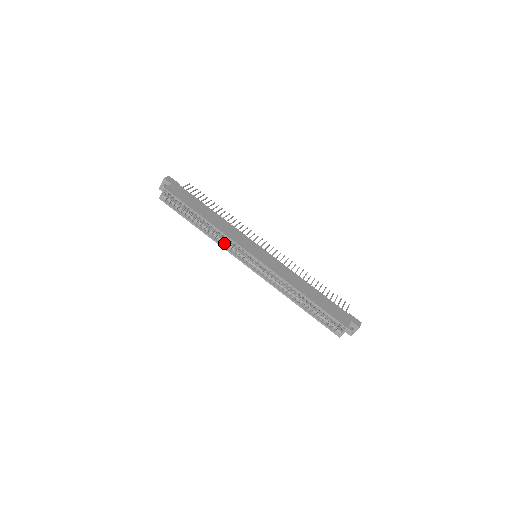
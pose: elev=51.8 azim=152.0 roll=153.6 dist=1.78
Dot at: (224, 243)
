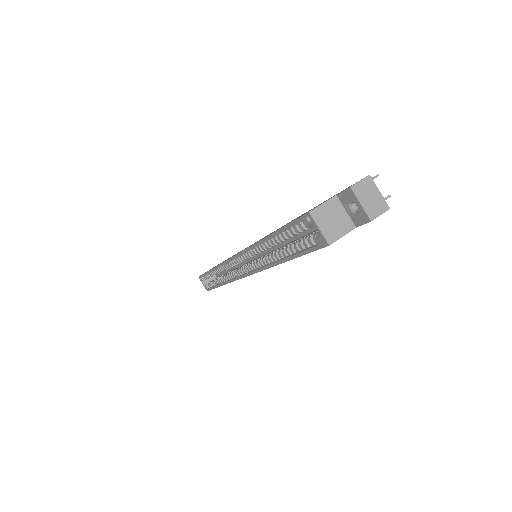
Dot at: (231, 276)
